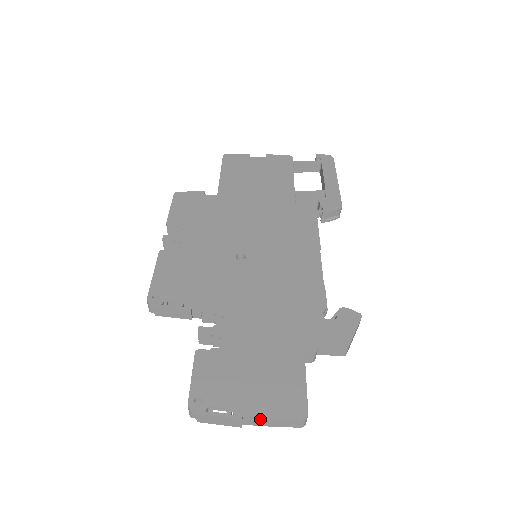
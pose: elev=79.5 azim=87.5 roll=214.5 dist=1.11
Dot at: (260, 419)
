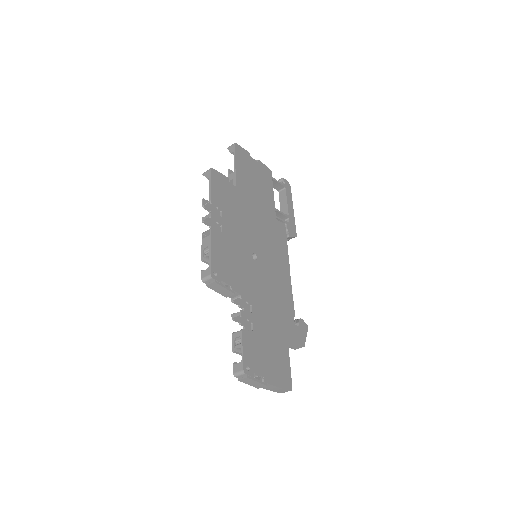
Dot at: (272, 387)
